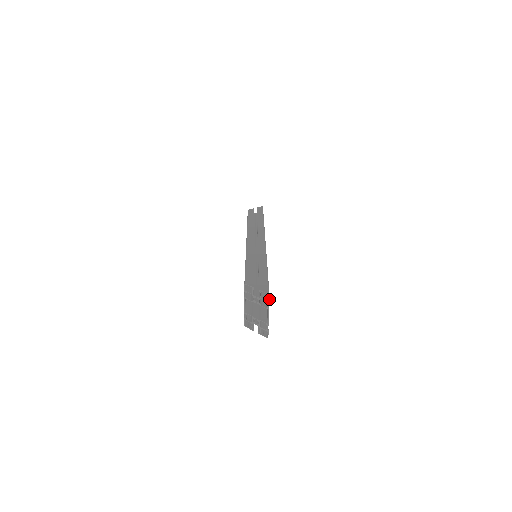
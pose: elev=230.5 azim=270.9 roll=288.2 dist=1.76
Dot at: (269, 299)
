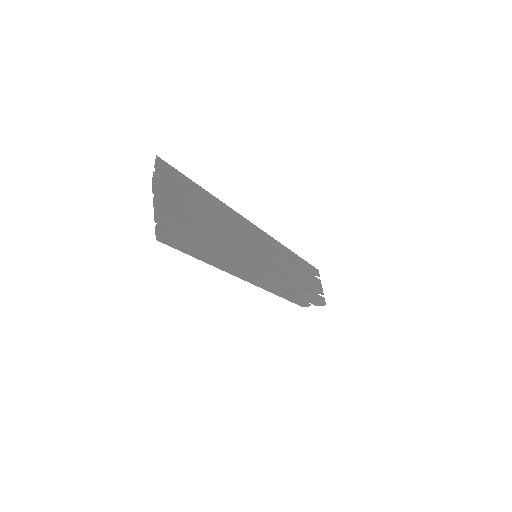
Dot at: occluded
